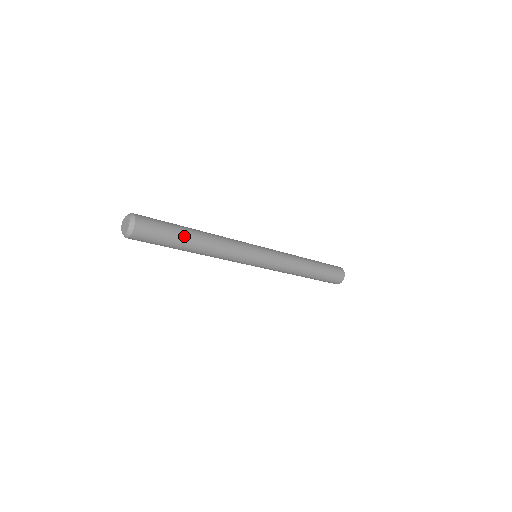
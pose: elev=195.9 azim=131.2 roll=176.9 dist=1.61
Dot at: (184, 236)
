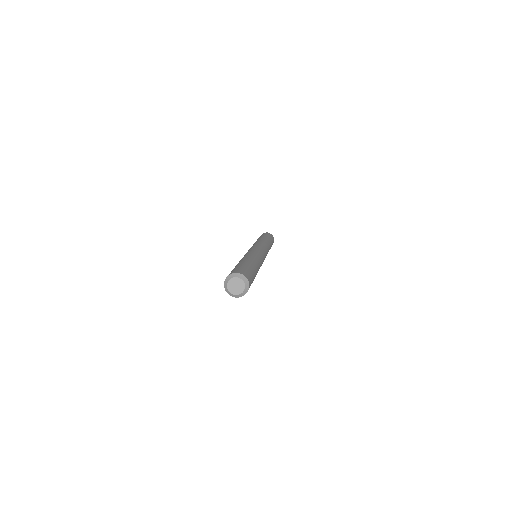
Dot at: occluded
